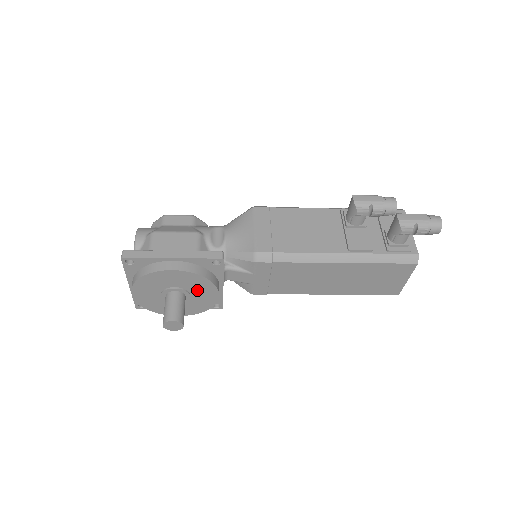
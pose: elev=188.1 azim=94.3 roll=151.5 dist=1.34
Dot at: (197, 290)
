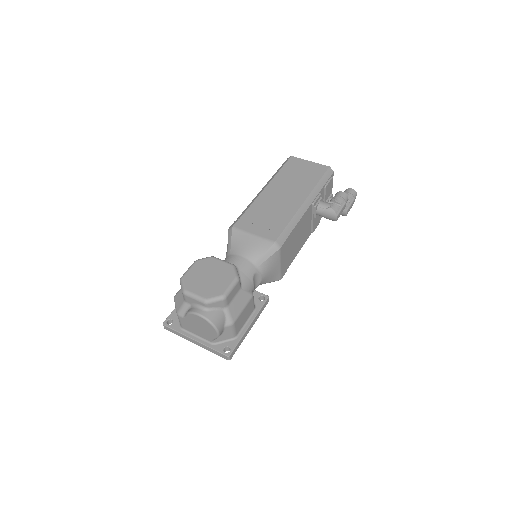
Dot at: occluded
